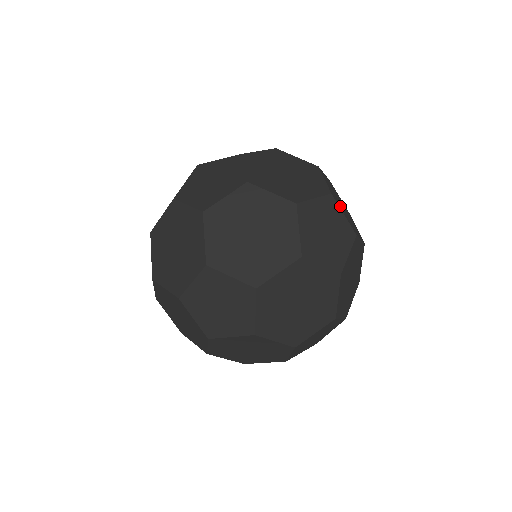
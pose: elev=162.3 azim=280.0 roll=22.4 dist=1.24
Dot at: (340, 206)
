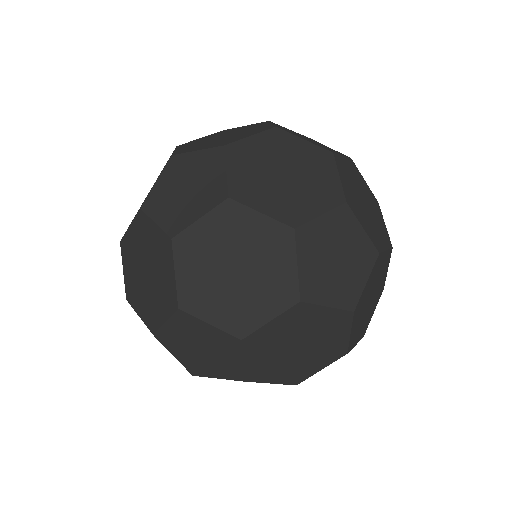
Dot at: (359, 331)
